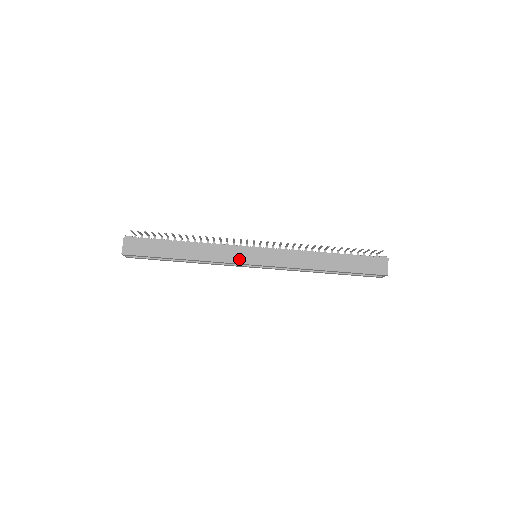
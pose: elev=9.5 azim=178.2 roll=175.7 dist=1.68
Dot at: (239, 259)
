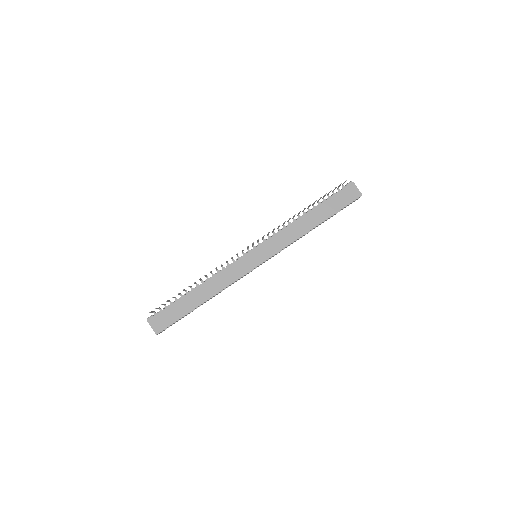
Dot at: (246, 269)
